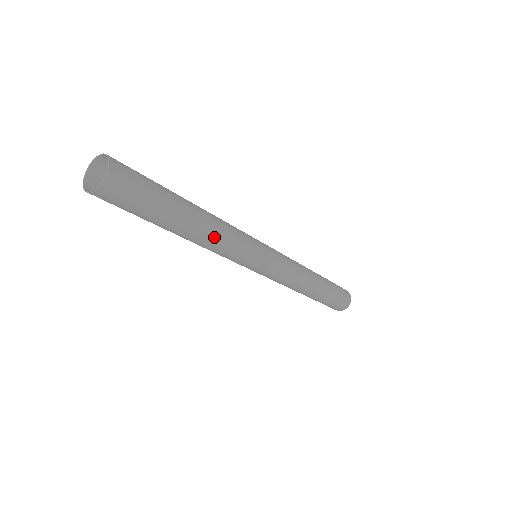
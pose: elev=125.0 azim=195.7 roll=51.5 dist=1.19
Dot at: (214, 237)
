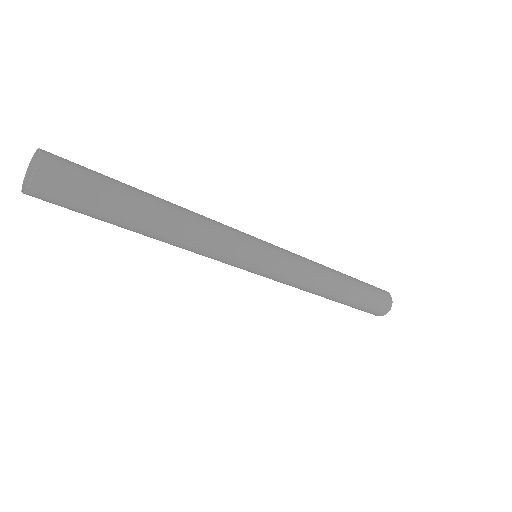
Dot at: (191, 235)
